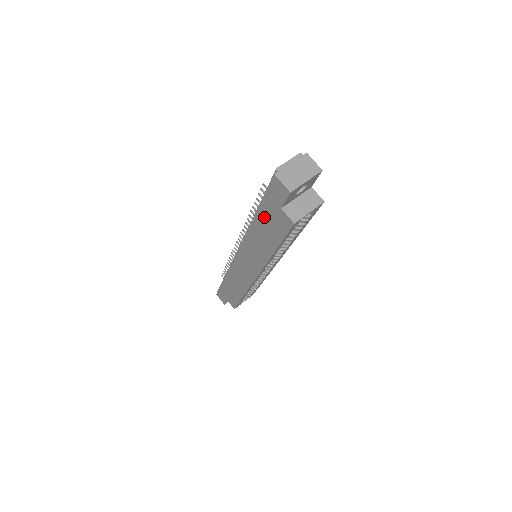
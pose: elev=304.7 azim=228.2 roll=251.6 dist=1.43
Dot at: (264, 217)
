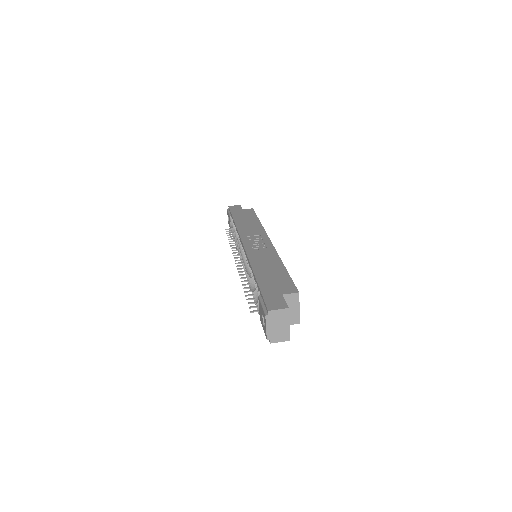
Dot at: occluded
